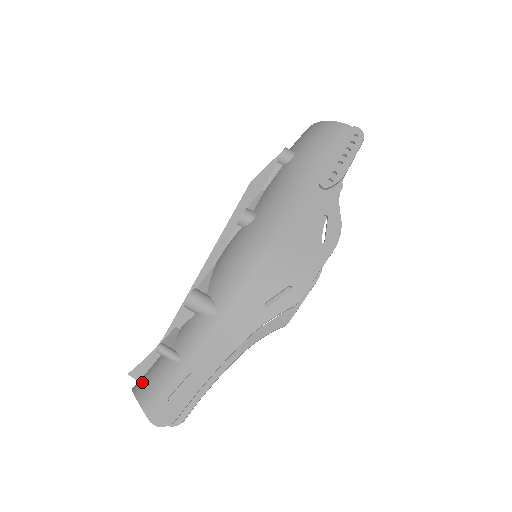
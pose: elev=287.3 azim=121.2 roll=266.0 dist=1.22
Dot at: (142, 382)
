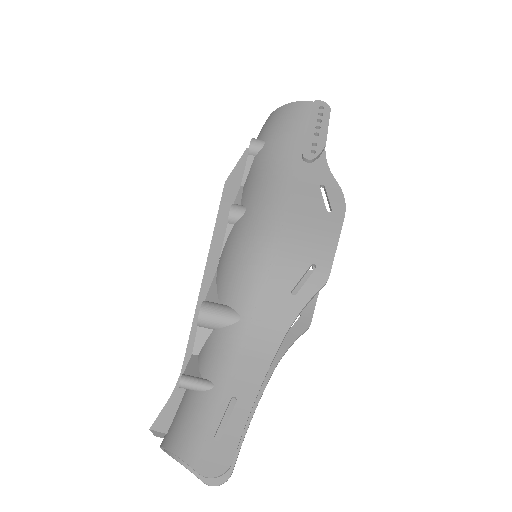
Dot at: (172, 431)
